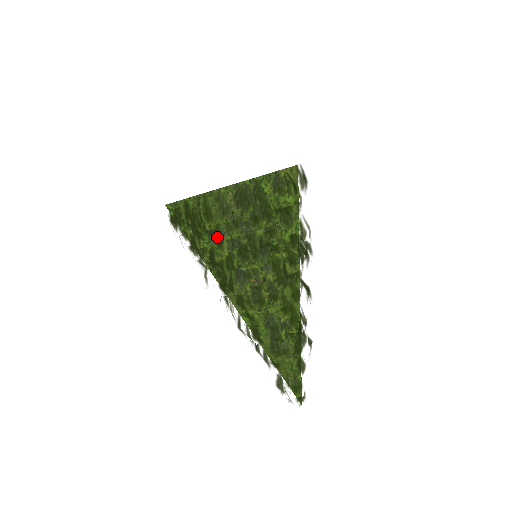
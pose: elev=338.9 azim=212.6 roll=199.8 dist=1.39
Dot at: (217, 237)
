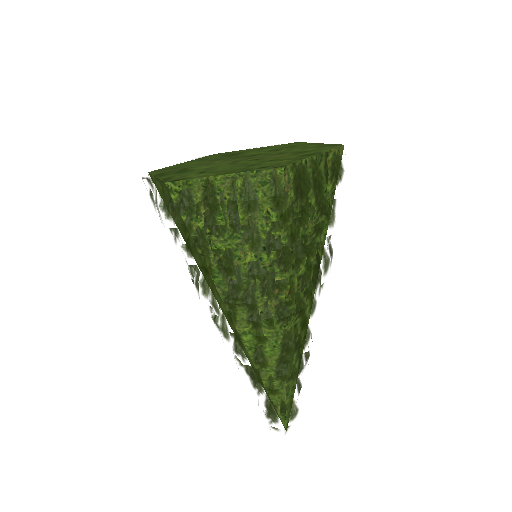
Dot at: (251, 235)
